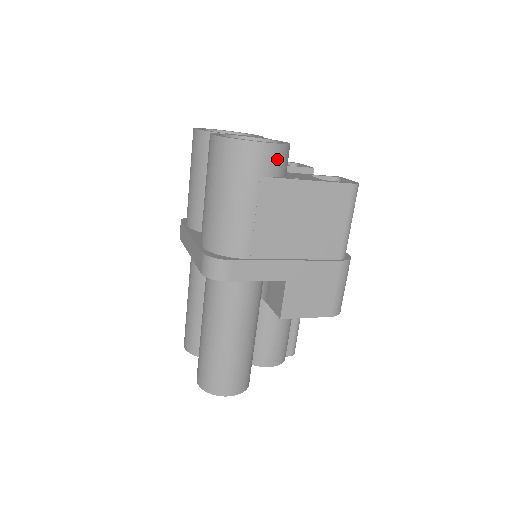
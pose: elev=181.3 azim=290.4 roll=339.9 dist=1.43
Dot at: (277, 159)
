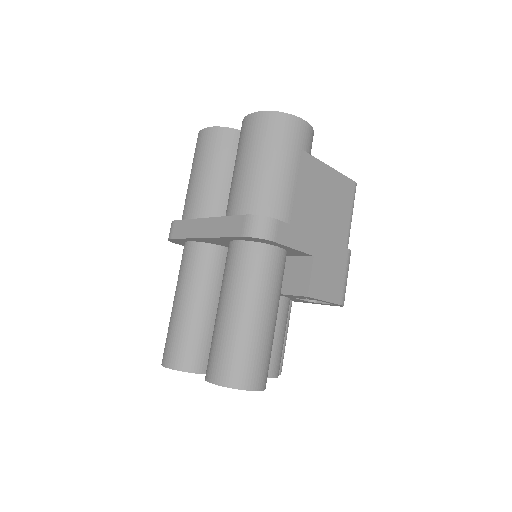
Dot at: (311, 141)
